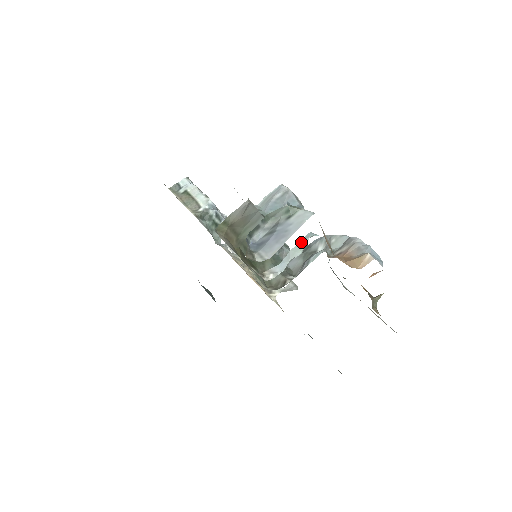
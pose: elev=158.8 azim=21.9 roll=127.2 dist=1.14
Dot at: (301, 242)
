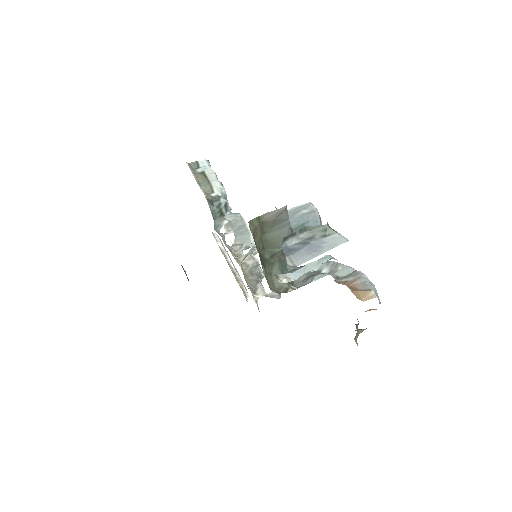
Dot at: (319, 260)
